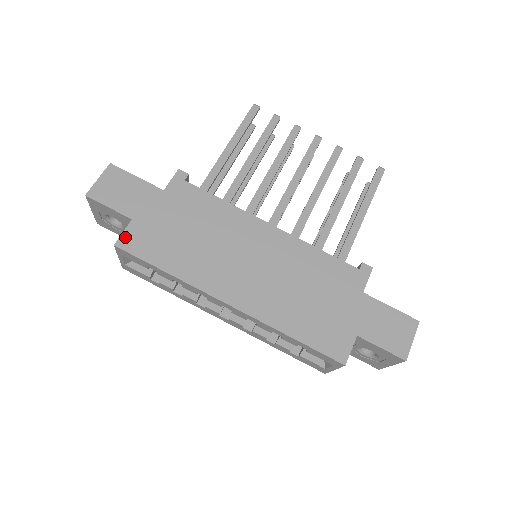
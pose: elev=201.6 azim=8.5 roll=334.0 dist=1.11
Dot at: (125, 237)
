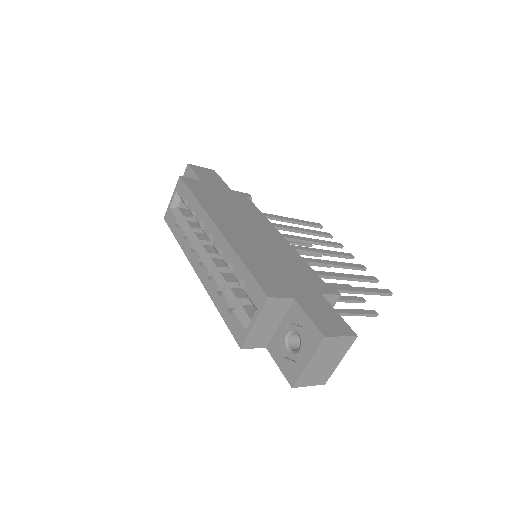
Dot at: (189, 179)
